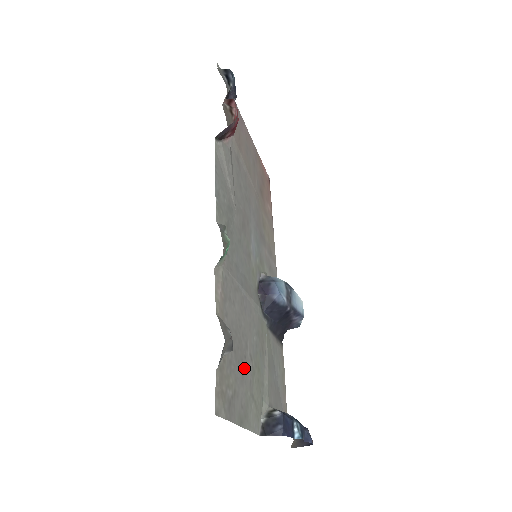
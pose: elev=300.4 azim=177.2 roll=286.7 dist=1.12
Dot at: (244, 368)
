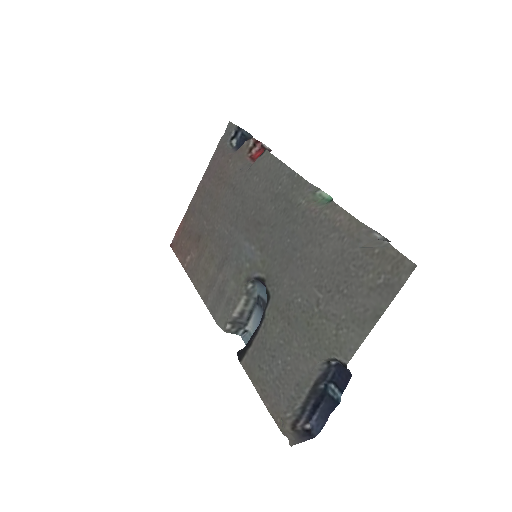
Dot at: (338, 295)
